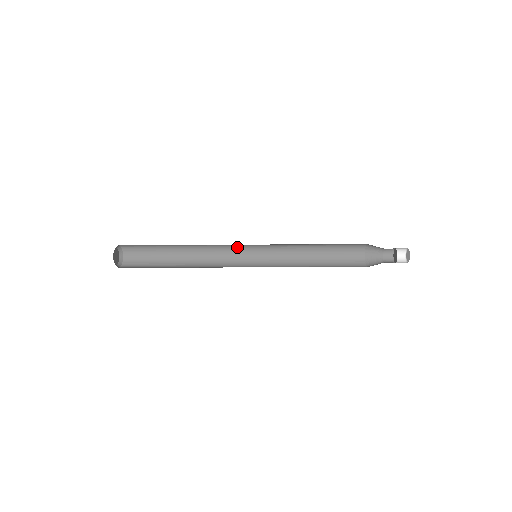
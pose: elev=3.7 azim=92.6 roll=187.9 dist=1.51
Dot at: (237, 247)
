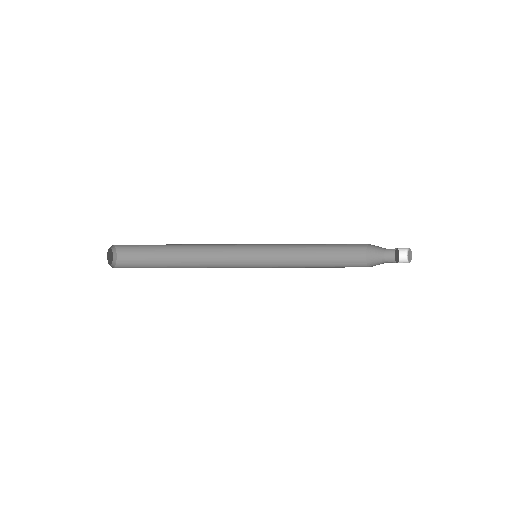
Dot at: (236, 244)
